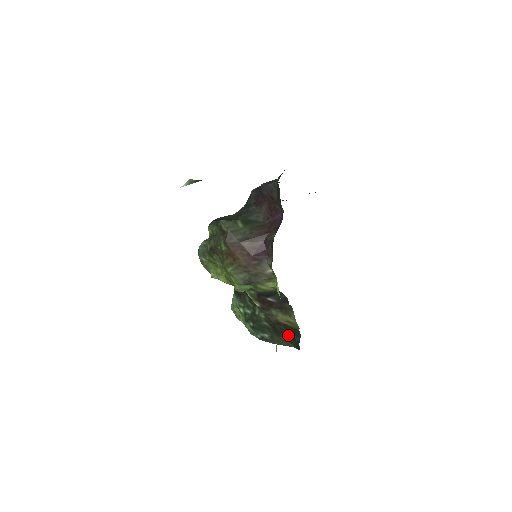
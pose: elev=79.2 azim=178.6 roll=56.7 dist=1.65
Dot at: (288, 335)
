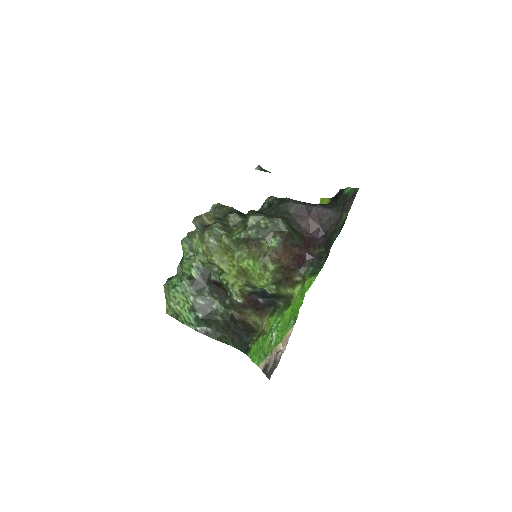
Dot at: (238, 334)
